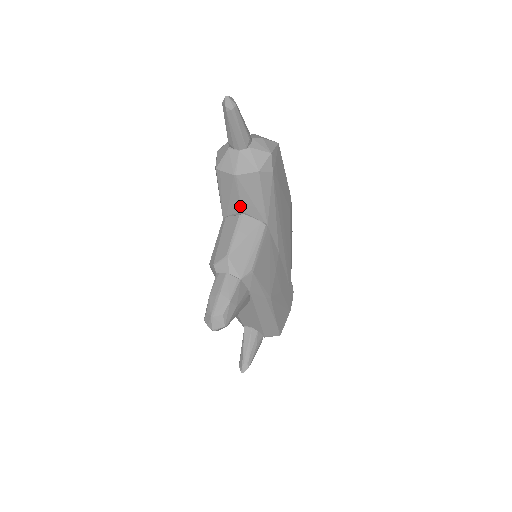
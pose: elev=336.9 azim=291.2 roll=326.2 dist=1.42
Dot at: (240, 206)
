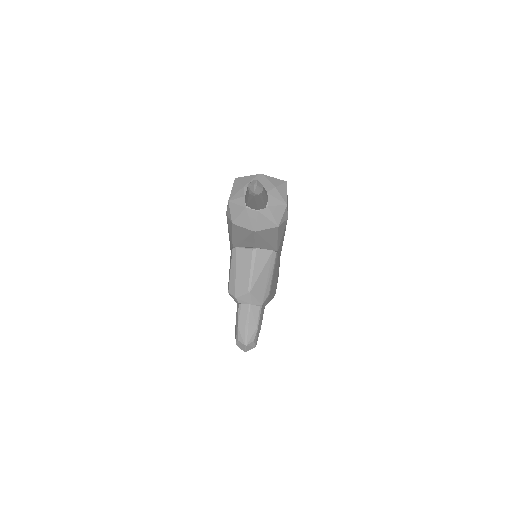
Dot at: (254, 245)
